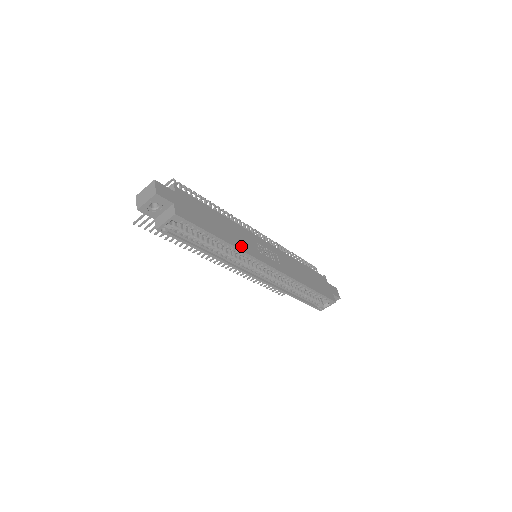
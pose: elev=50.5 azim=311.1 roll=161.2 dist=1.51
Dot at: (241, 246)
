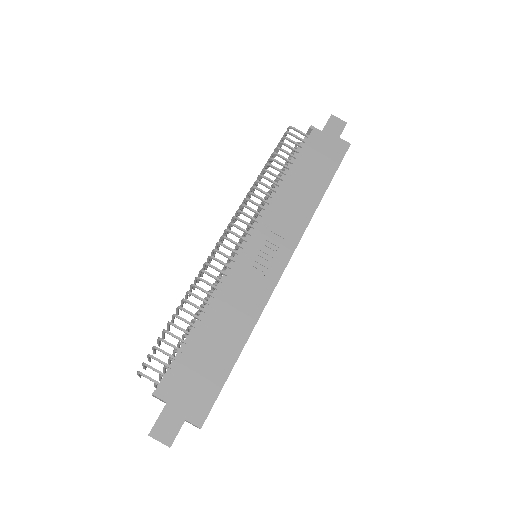
Dot at: (252, 314)
